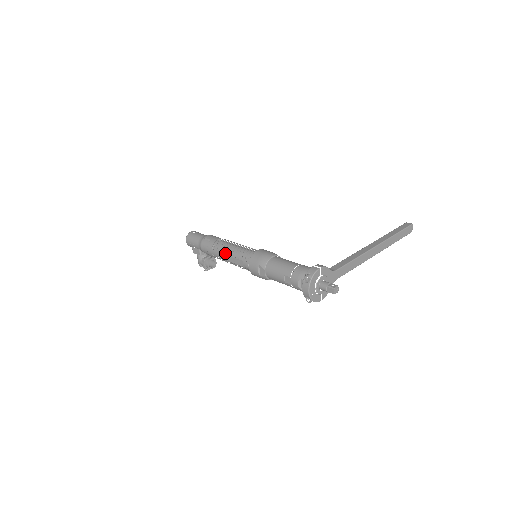
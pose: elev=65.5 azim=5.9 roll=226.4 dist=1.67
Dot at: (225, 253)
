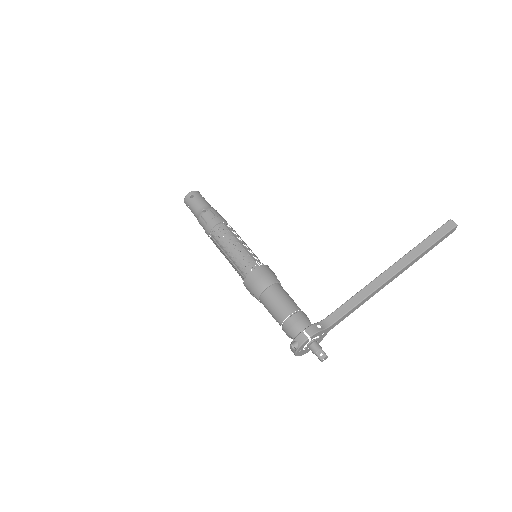
Dot at: (221, 251)
